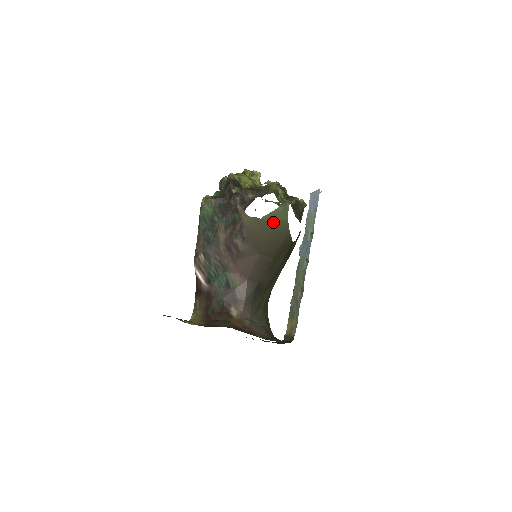
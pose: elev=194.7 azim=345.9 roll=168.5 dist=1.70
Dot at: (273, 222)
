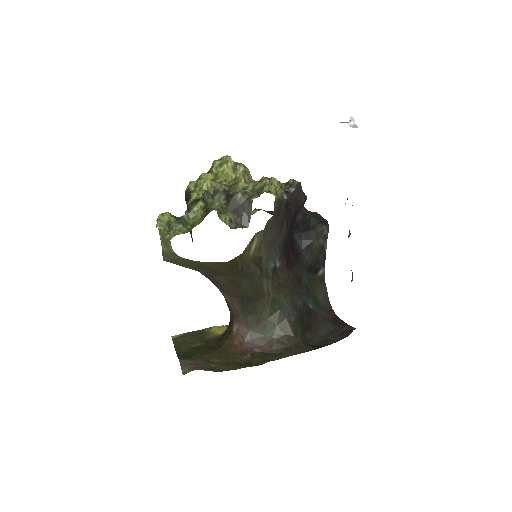
Dot at: (175, 260)
